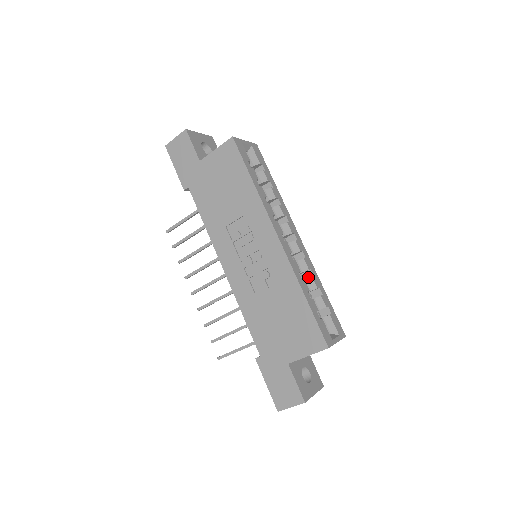
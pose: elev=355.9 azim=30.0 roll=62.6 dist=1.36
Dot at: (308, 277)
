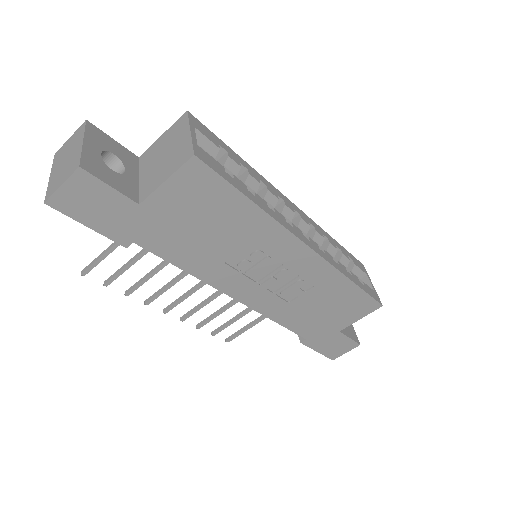
Dot at: occluded
